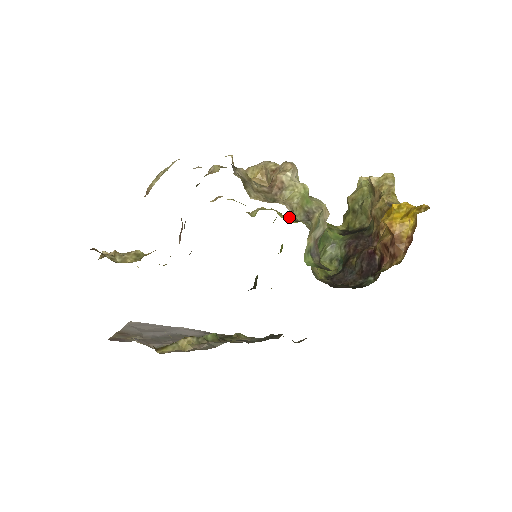
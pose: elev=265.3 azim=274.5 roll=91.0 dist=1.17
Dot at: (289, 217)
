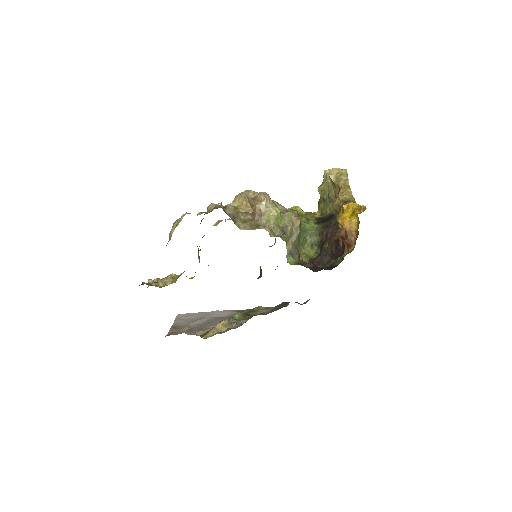
Dot at: occluded
